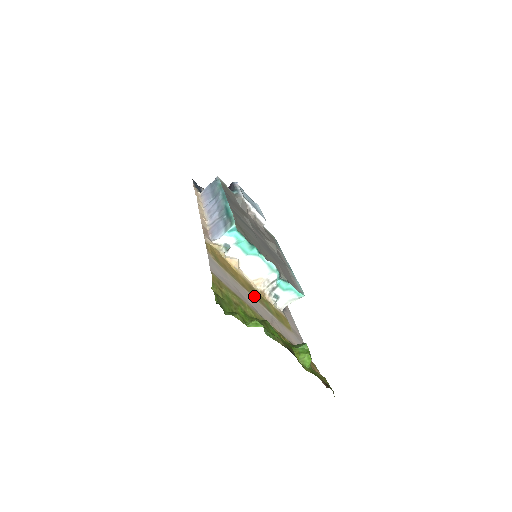
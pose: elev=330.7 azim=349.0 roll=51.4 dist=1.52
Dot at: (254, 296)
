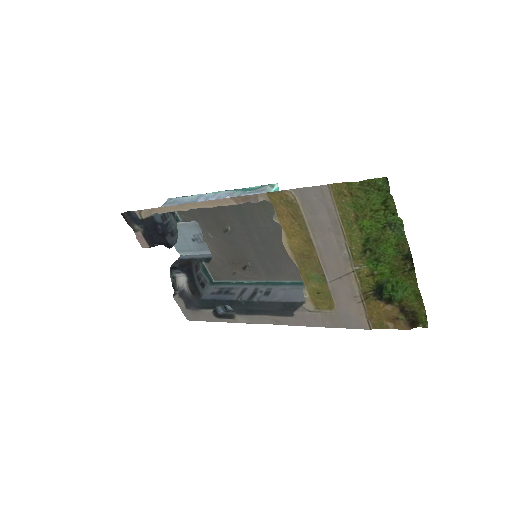
Dot at: (315, 256)
